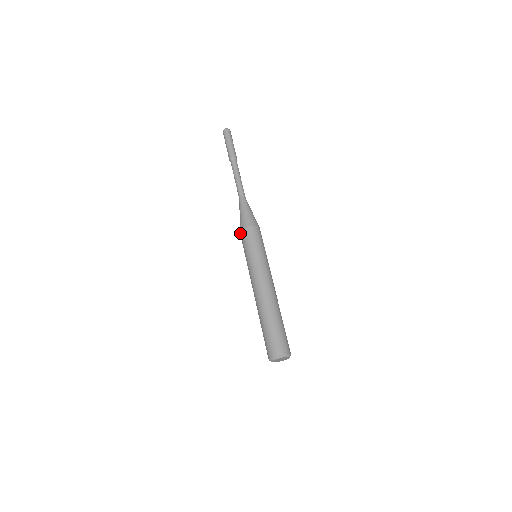
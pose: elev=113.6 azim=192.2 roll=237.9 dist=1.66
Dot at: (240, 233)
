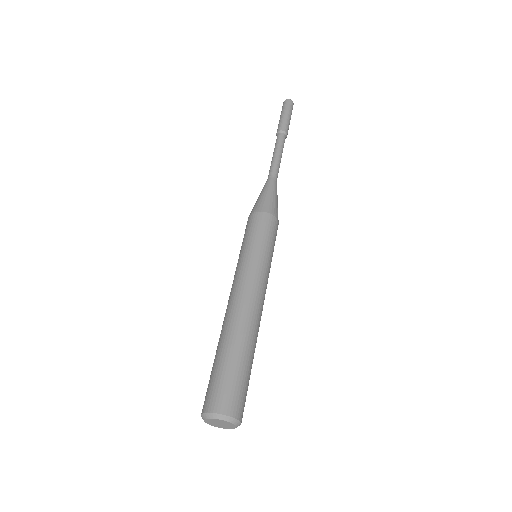
Dot at: occluded
